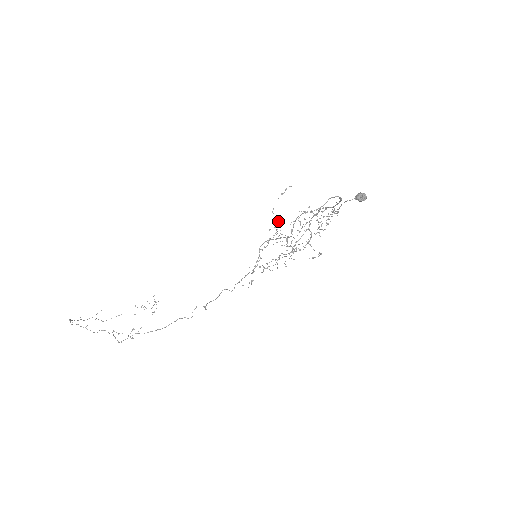
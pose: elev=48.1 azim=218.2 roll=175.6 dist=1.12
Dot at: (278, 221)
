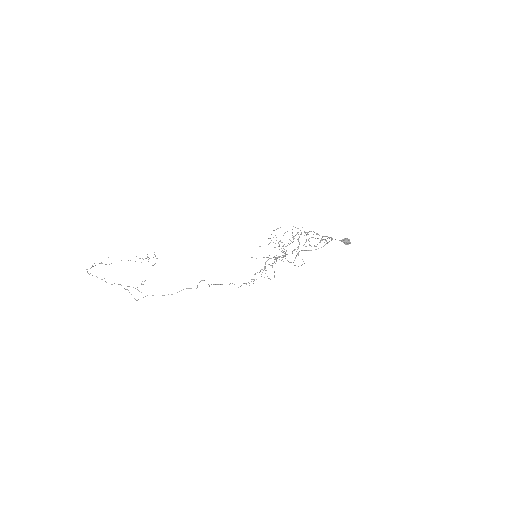
Dot at: occluded
